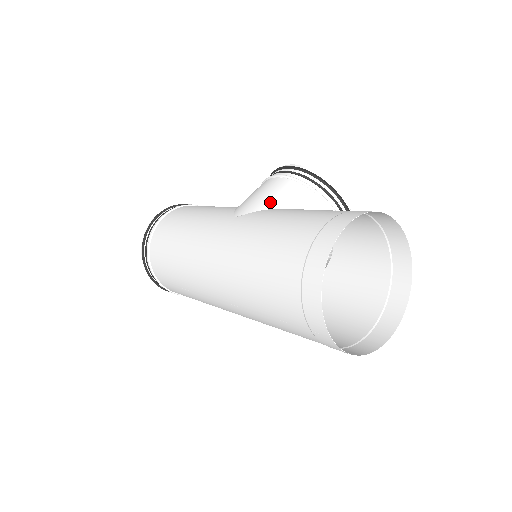
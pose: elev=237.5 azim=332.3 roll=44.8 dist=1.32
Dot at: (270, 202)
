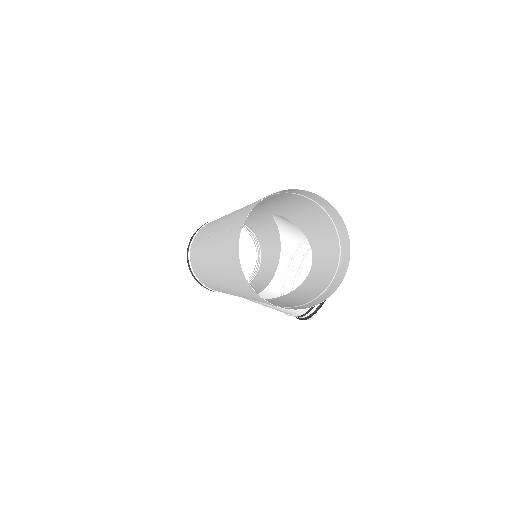
Dot at: occluded
